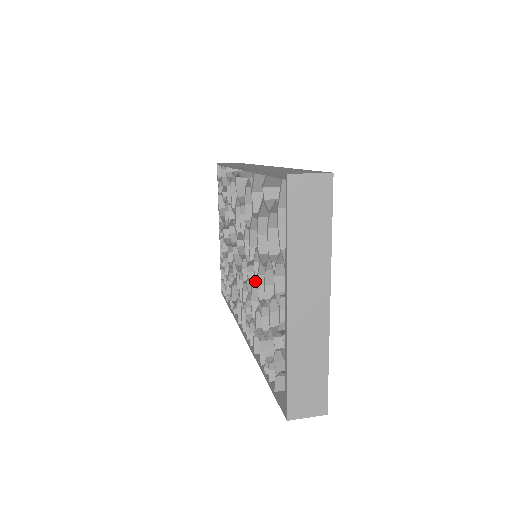
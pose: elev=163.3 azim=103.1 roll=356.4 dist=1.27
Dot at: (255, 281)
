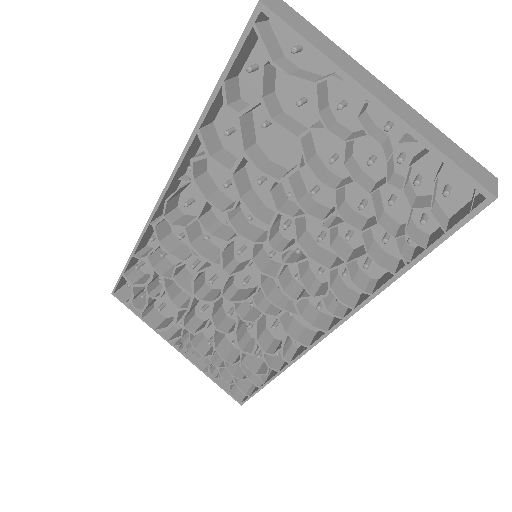
Dot at: (296, 227)
